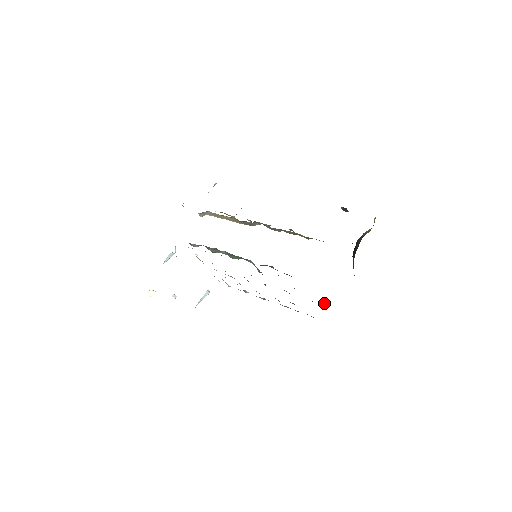
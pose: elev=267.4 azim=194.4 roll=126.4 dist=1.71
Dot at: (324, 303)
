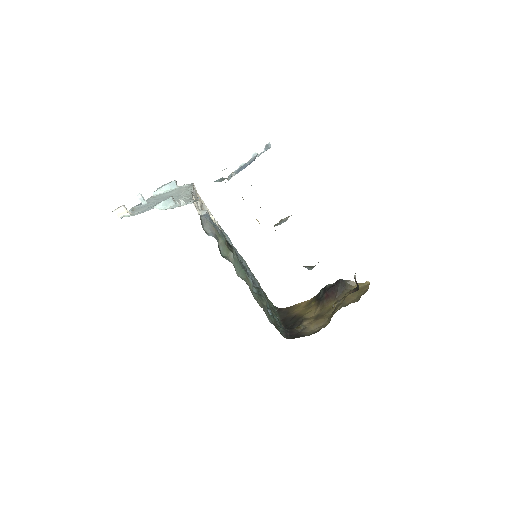
Dot at: (281, 327)
